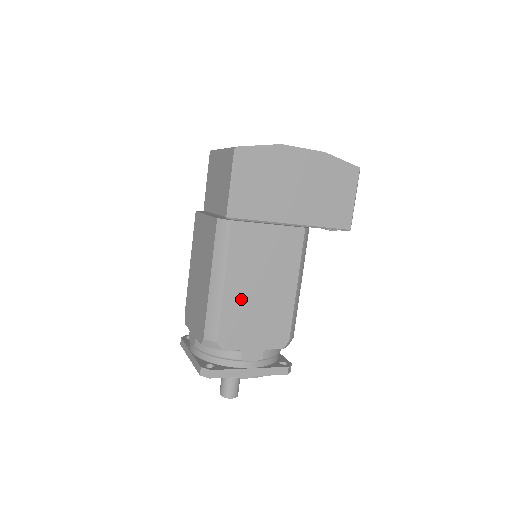
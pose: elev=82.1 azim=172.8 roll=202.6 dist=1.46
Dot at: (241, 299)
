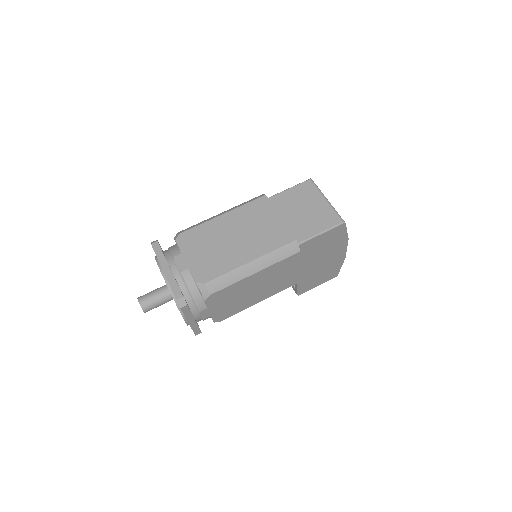
Dot at: (246, 286)
